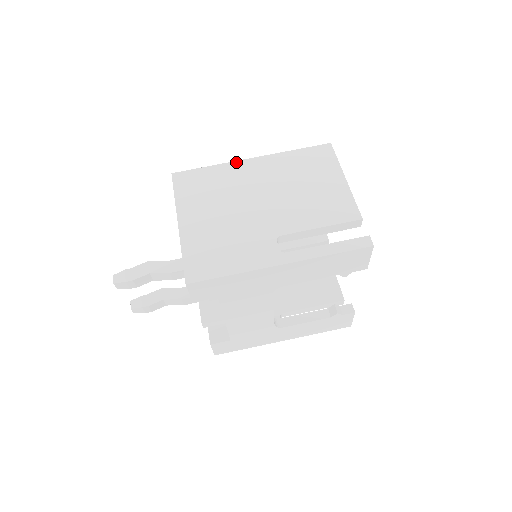
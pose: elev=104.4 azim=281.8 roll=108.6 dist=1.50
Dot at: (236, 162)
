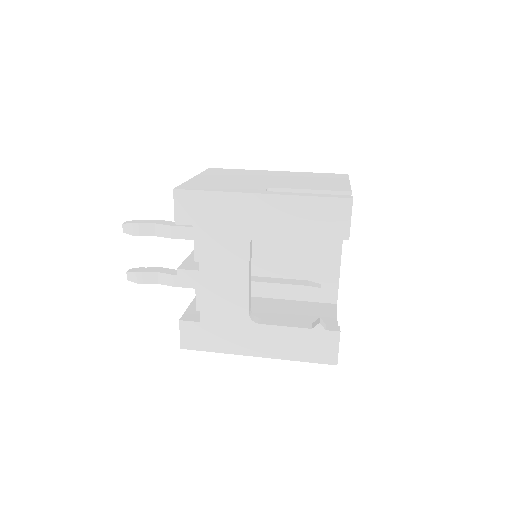
Dot at: (263, 170)
